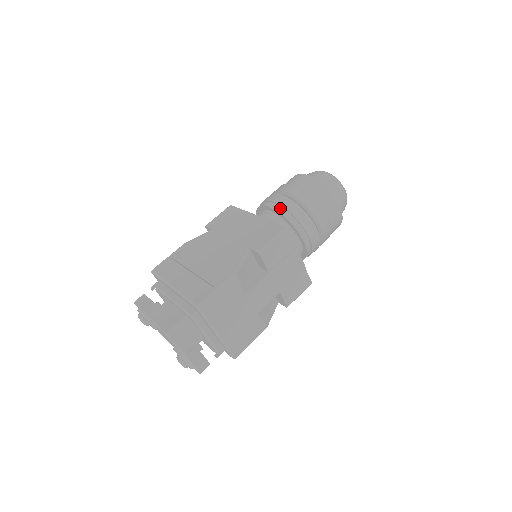
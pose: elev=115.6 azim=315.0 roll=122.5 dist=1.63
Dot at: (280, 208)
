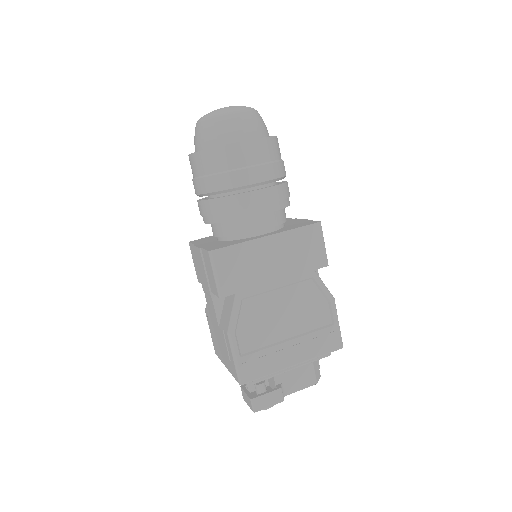
Dot at: (275, 205)
